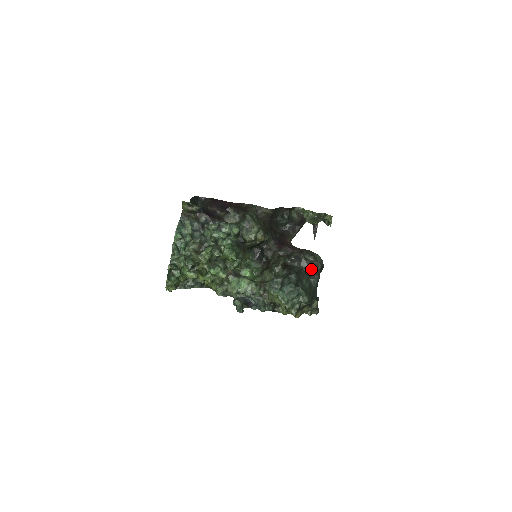
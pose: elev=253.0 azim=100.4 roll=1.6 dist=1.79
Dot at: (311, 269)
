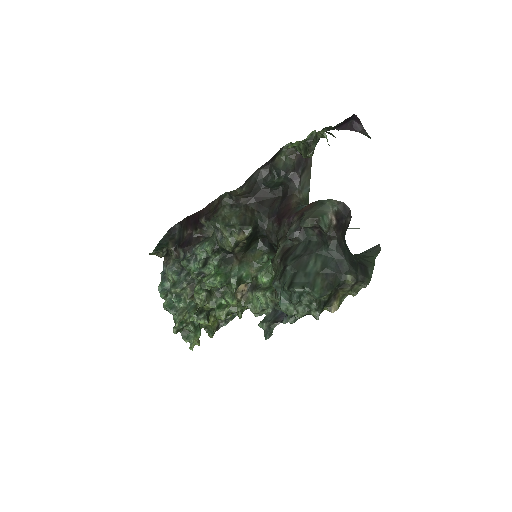
Dot at: (320, 234)
